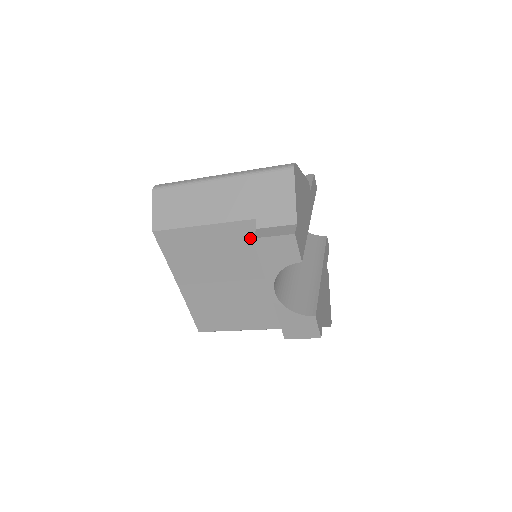
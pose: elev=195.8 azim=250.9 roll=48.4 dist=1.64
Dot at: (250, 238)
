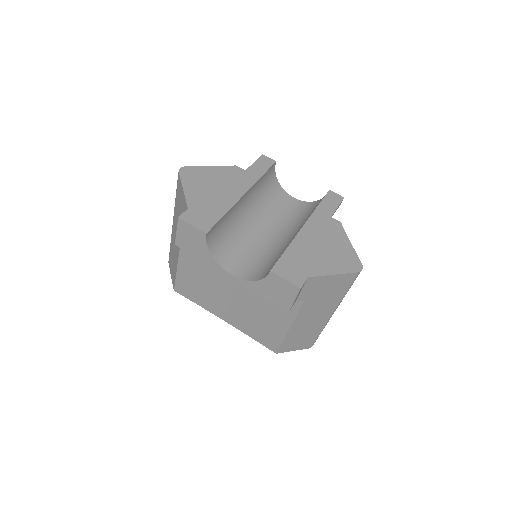
Dot at: occluded
